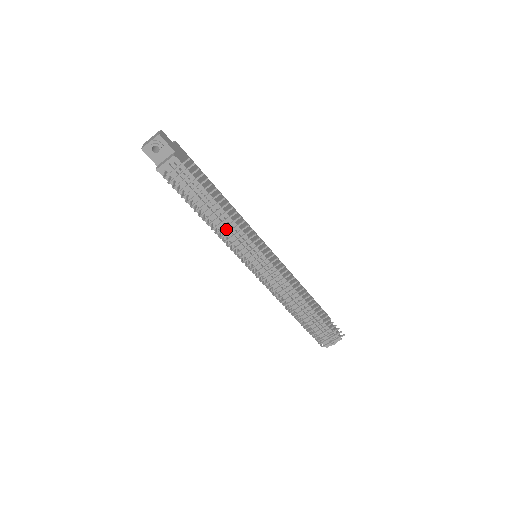
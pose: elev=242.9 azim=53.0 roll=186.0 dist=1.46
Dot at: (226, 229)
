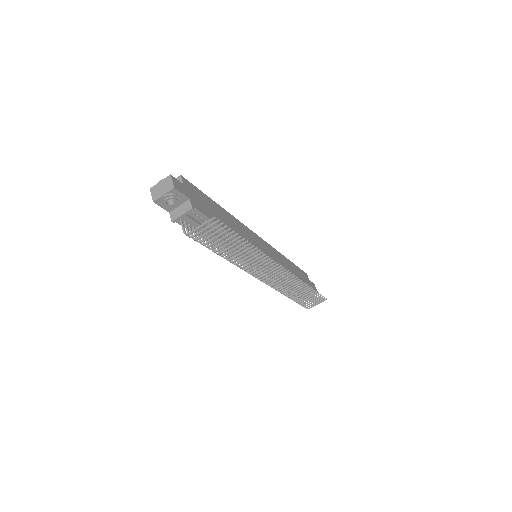
Dot at: (236, 250)
